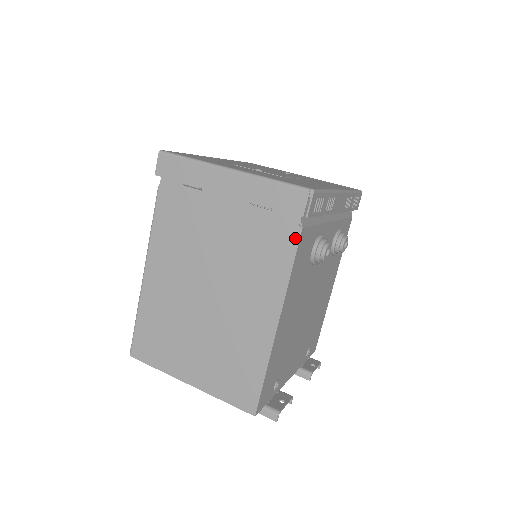
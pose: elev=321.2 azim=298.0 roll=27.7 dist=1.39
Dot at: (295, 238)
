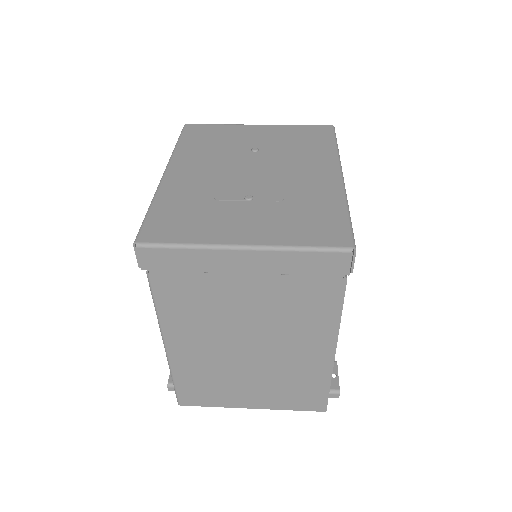
Dot at: (340, 290)
